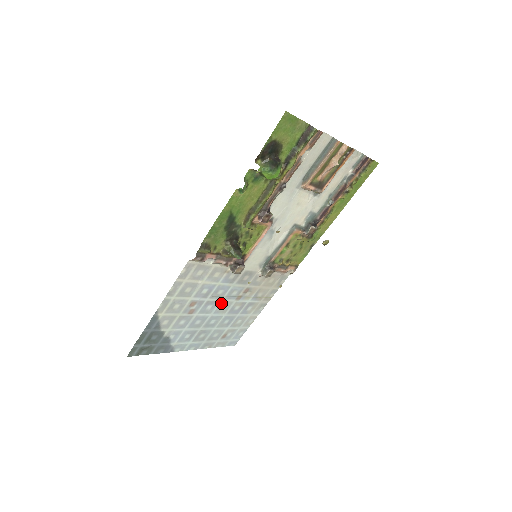
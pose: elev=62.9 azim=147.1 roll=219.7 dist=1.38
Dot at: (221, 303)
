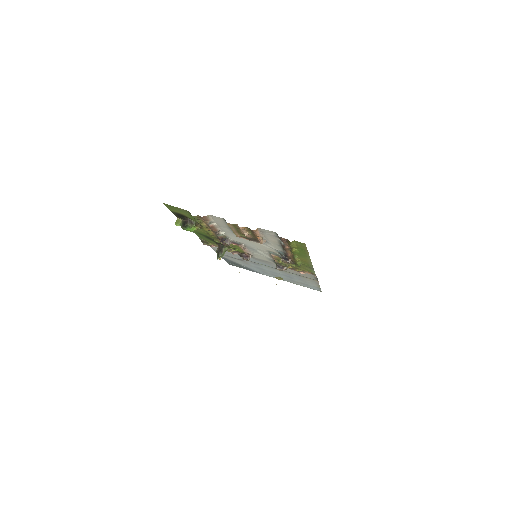
Dot at: (266, 267)
